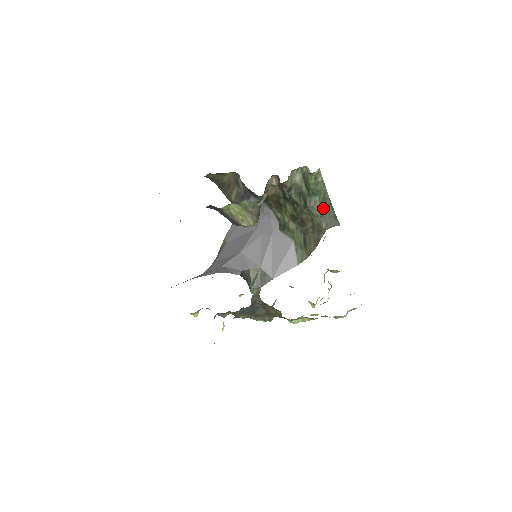
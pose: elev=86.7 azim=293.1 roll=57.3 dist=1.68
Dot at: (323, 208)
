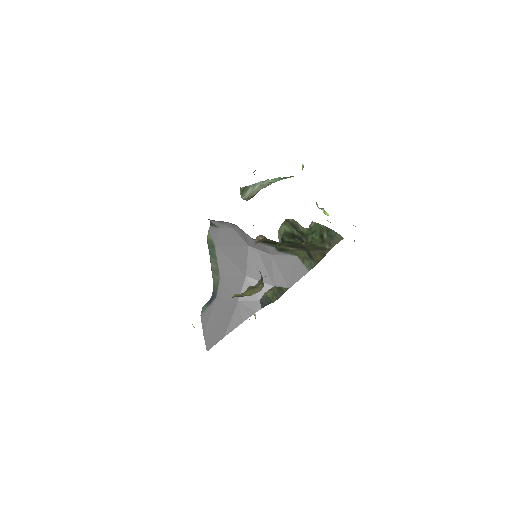
Dot at: (322, 236)
